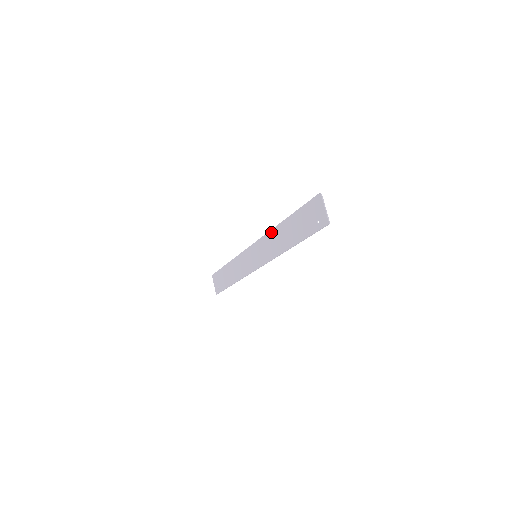
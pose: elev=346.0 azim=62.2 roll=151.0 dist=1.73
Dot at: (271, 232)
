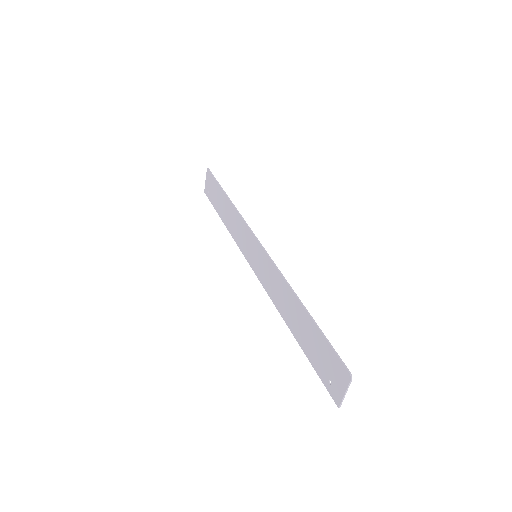
Dot at: (281, 279)
